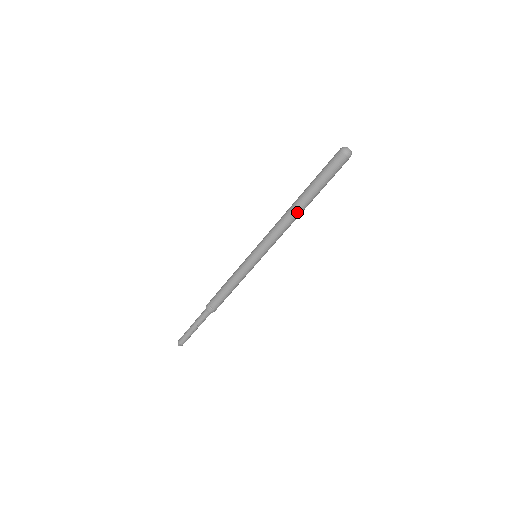
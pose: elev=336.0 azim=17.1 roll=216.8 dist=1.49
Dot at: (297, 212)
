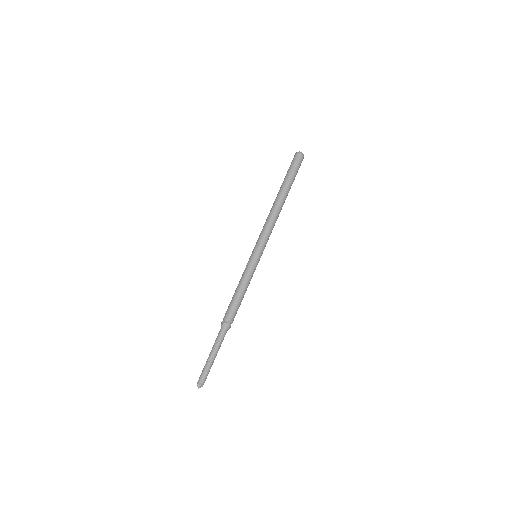
Dot at: (281, 206)
